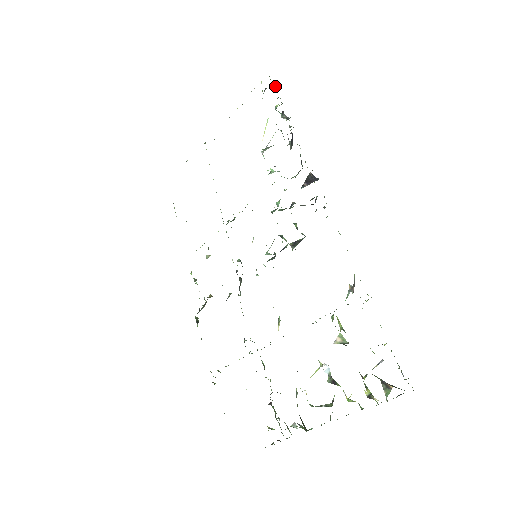
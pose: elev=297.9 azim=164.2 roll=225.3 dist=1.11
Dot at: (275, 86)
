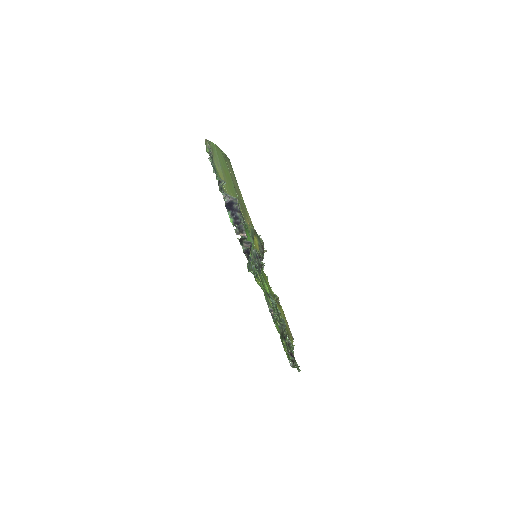
Dot at: occluded
